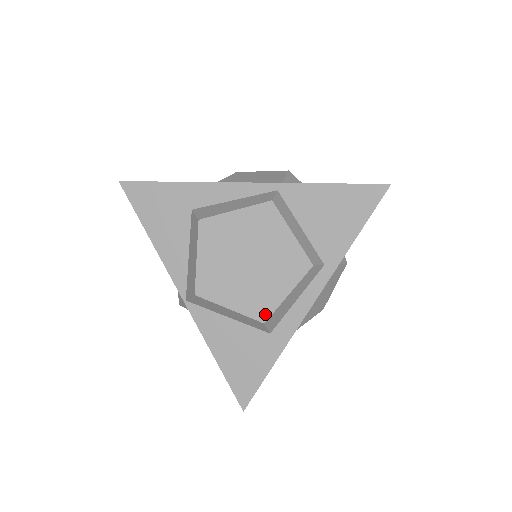
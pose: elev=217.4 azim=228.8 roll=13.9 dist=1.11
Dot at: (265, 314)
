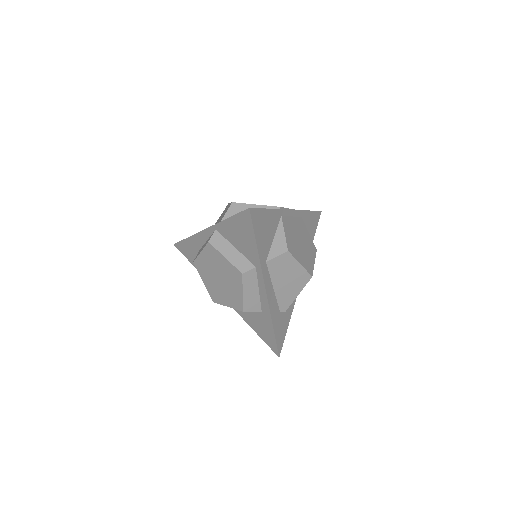
Dot at: (241, 306)
